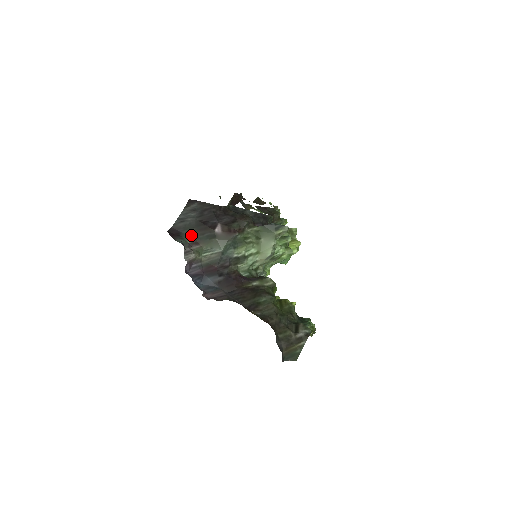
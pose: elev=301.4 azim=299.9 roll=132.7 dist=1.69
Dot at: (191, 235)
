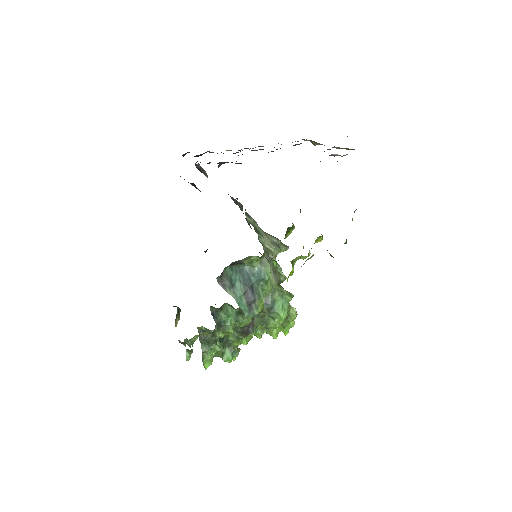
Dot at: occluded
